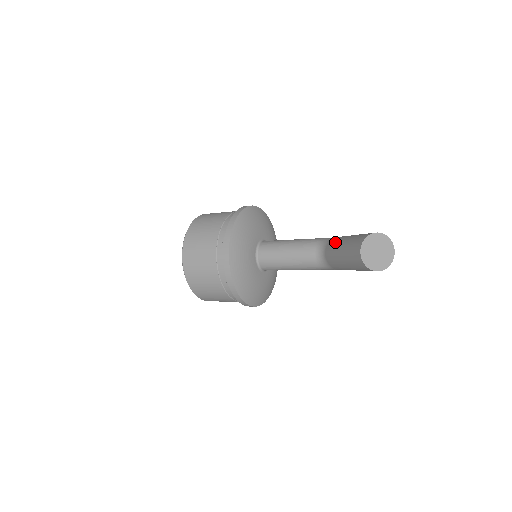
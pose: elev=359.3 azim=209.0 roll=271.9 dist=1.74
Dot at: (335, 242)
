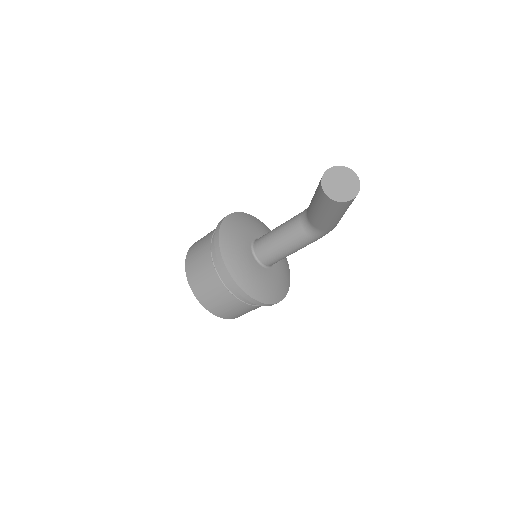
Dot at: occluded
